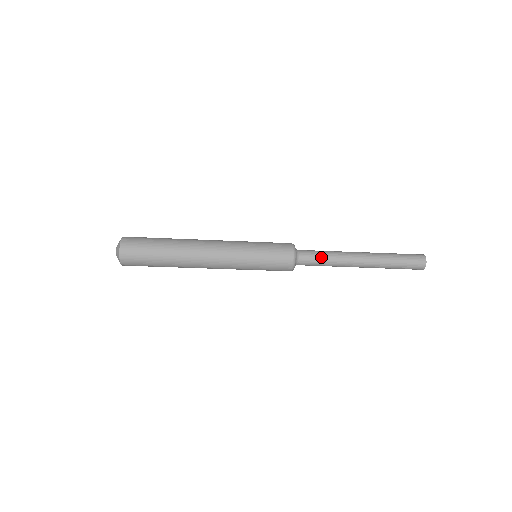
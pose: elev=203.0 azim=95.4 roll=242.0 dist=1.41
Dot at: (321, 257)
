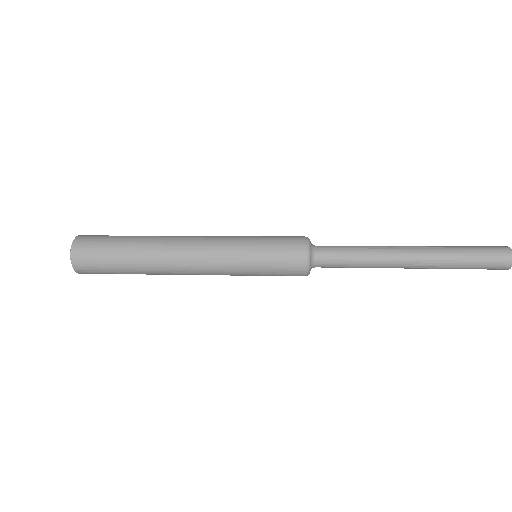
Dot at: (348, 250)
